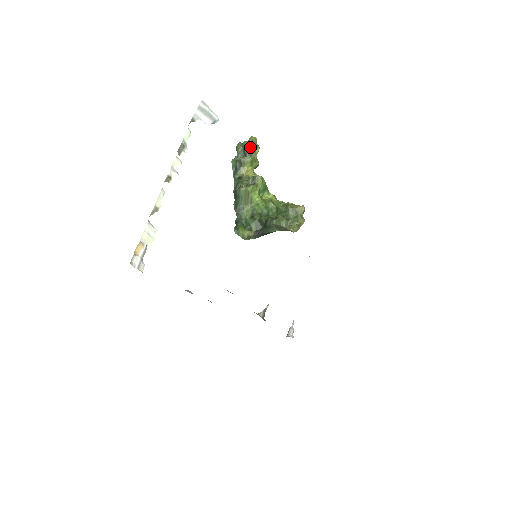
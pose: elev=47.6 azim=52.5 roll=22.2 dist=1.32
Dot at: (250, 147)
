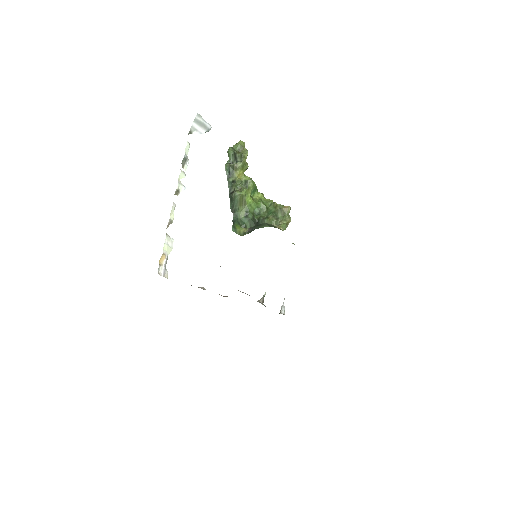
Dot at: (240, 151)
